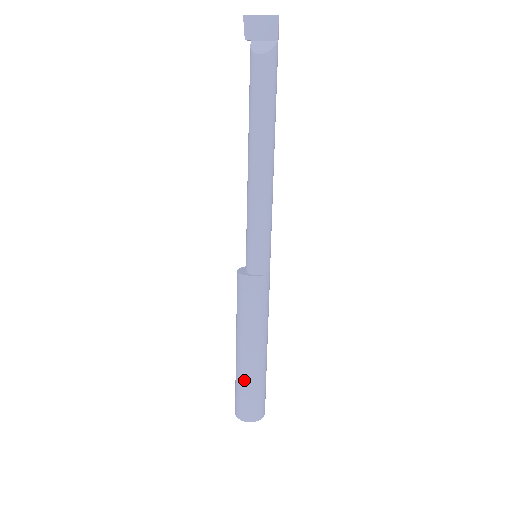
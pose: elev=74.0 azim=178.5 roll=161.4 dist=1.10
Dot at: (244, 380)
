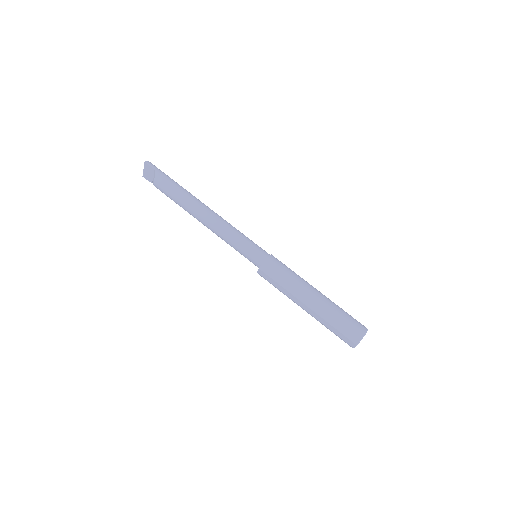
Dot at: (324, 324)
